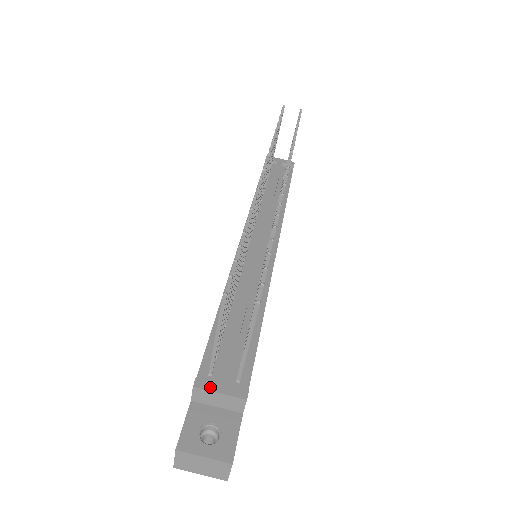
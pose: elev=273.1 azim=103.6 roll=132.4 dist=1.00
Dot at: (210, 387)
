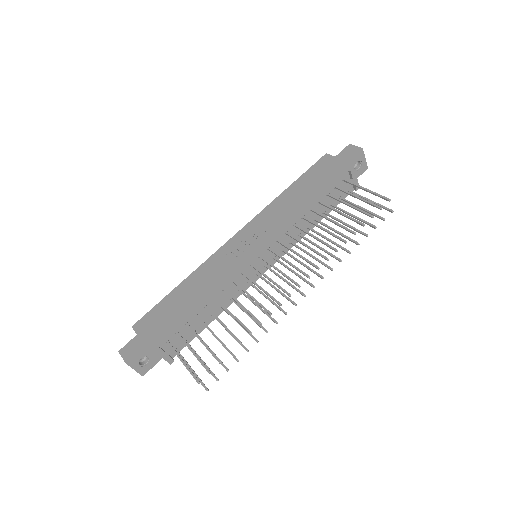
Dot at: (161, 354)
